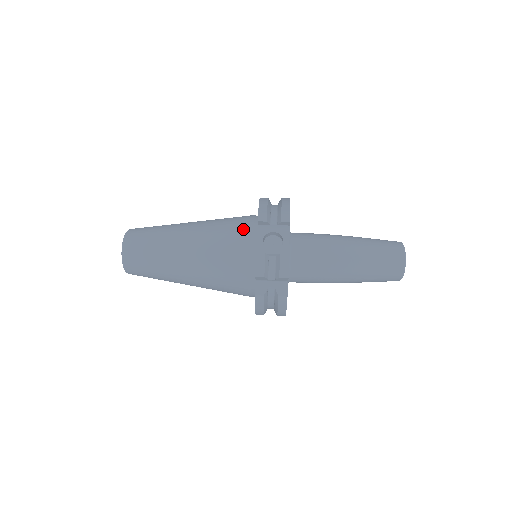
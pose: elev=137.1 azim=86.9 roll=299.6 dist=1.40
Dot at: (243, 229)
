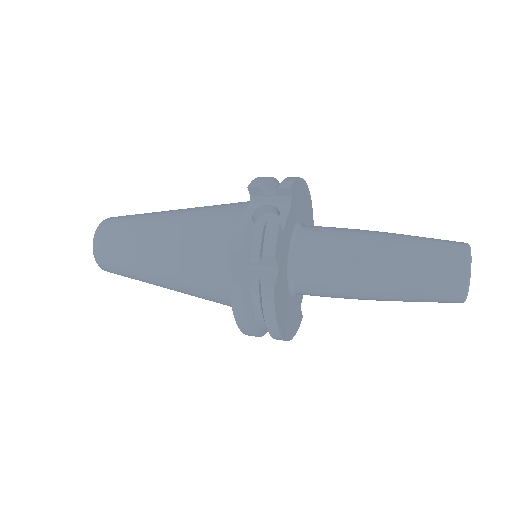
Dot at: (234, 207)
